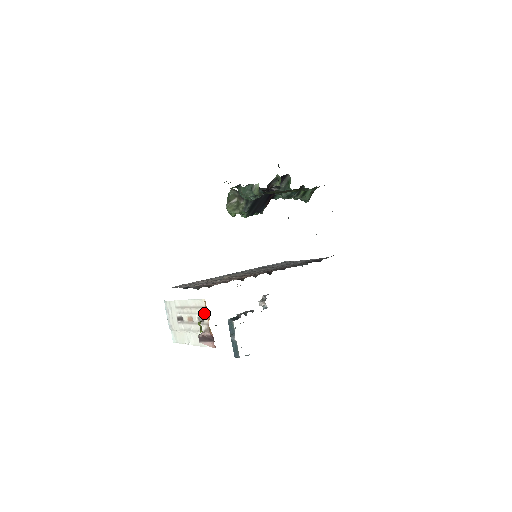
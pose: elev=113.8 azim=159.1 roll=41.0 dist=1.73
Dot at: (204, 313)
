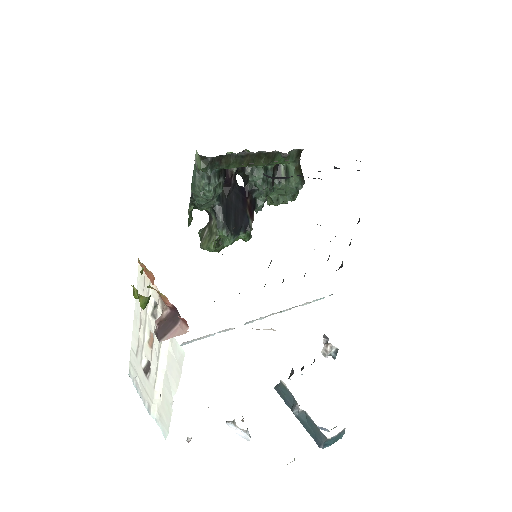
Dot at: occluded
